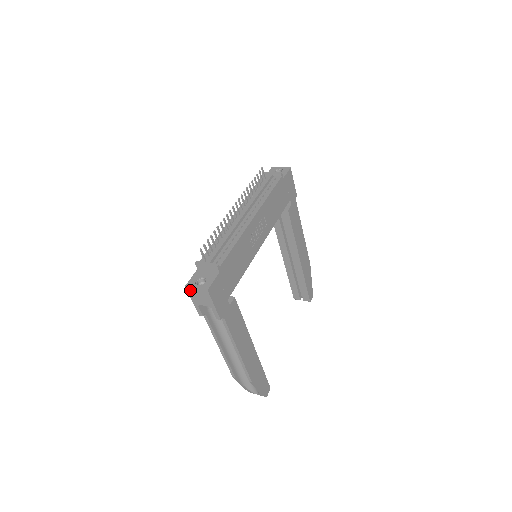
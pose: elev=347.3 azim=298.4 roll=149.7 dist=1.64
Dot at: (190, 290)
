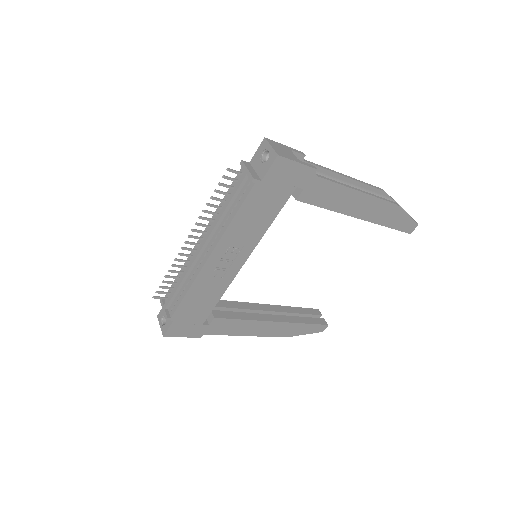
Dot at: occluded
